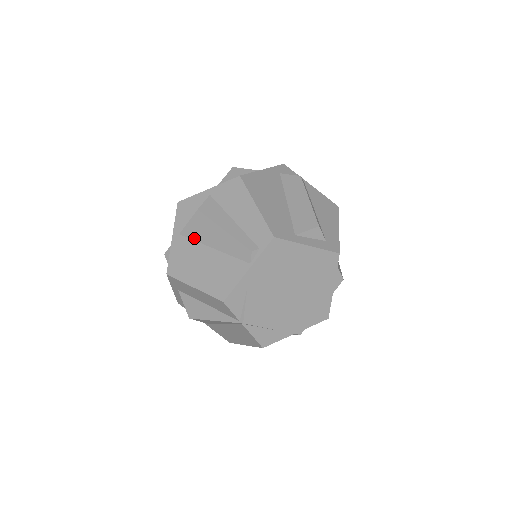
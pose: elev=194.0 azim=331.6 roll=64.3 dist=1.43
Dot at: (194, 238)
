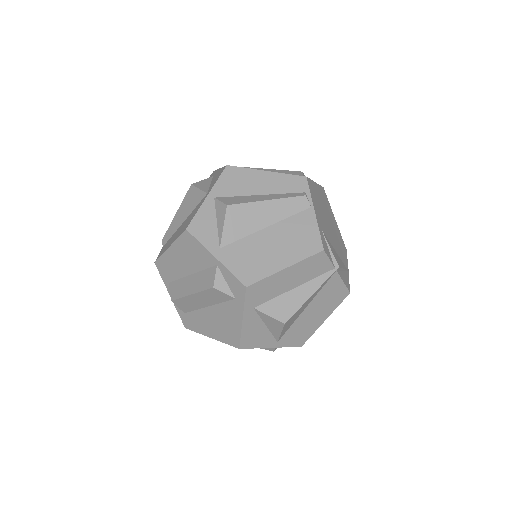
Dot at: (240, 236)
